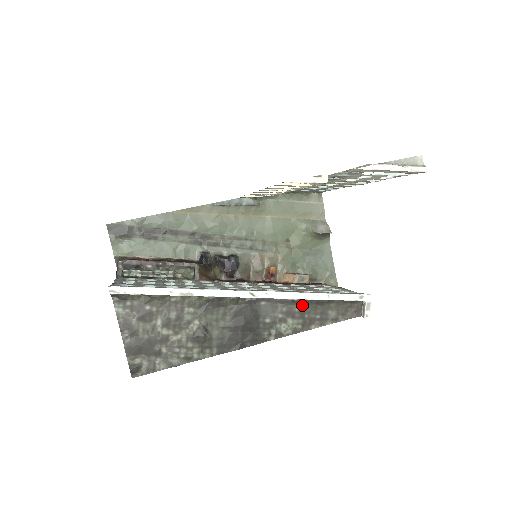
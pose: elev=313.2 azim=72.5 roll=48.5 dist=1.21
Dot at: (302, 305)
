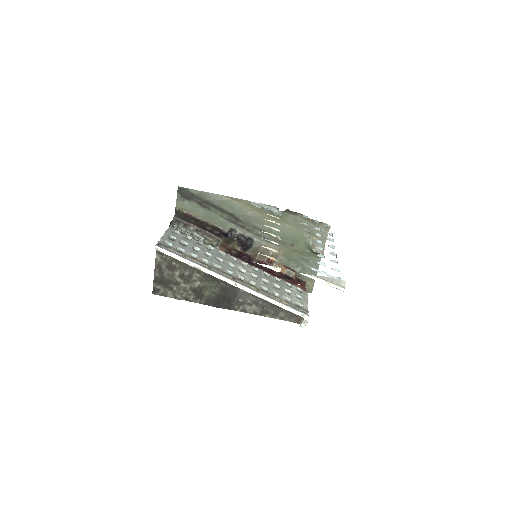
Dot at: (265, 302)
